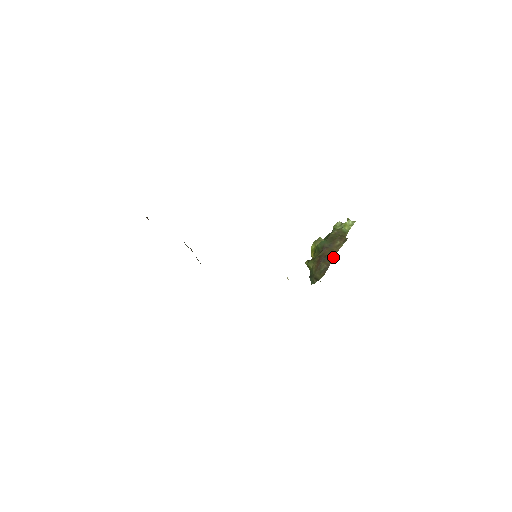
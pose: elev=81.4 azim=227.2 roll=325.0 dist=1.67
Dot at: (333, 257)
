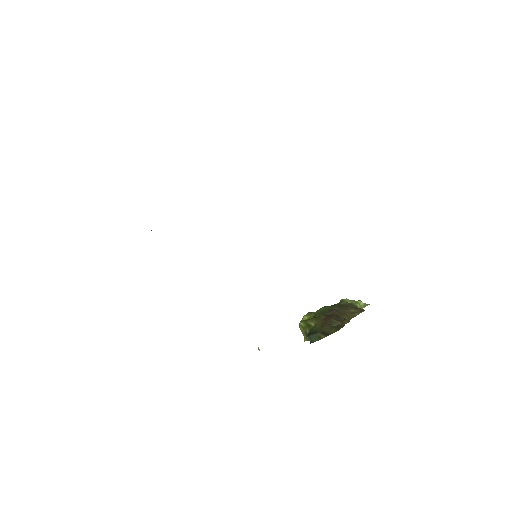
Dot at: (348, 320)
